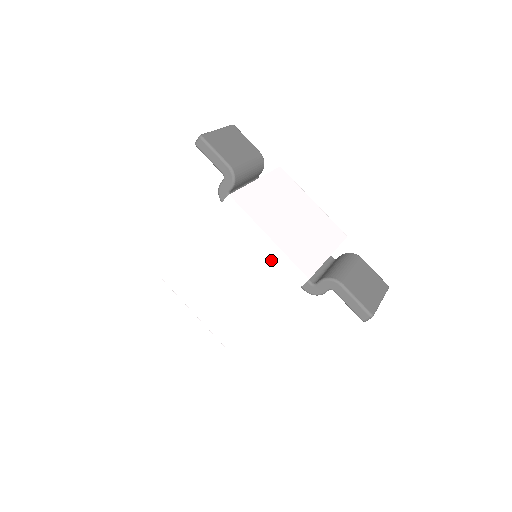
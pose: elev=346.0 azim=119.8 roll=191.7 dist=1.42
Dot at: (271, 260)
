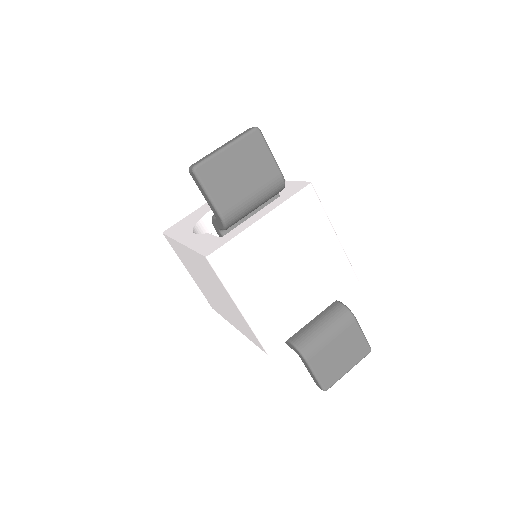
Dot at: (242, 319)
